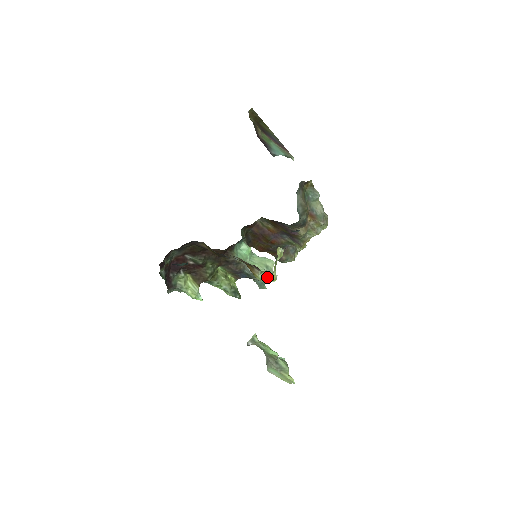
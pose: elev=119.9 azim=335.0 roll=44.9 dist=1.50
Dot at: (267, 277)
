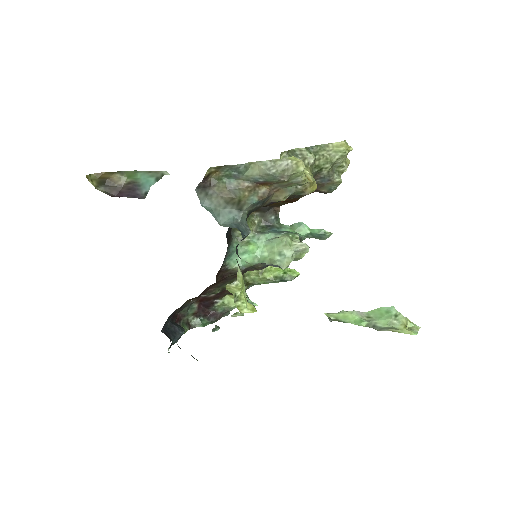
Dot at: occluded
